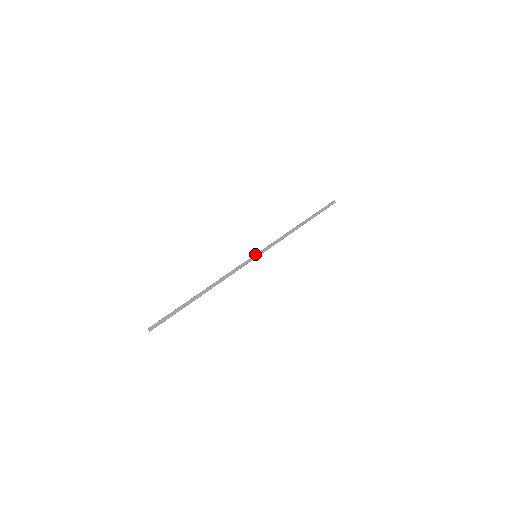
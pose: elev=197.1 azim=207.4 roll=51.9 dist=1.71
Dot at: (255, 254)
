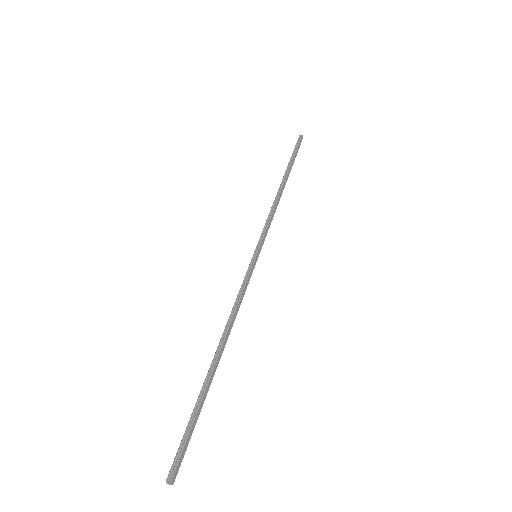
Dot at: (256, 253)
